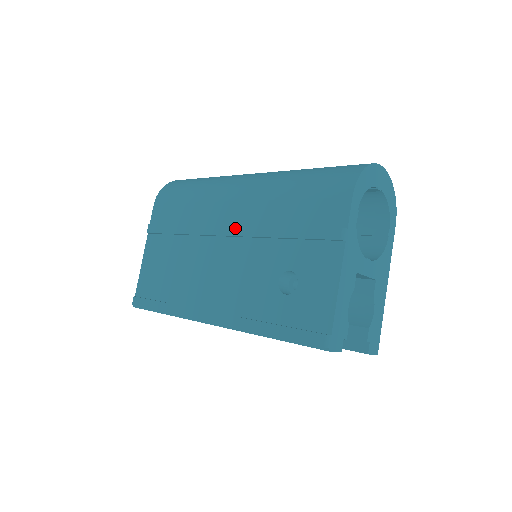
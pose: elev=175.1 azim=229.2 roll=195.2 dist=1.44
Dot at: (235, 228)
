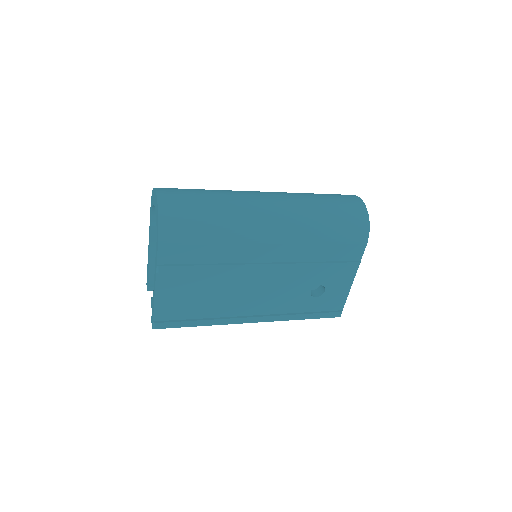
Dot at: (276, 266)
